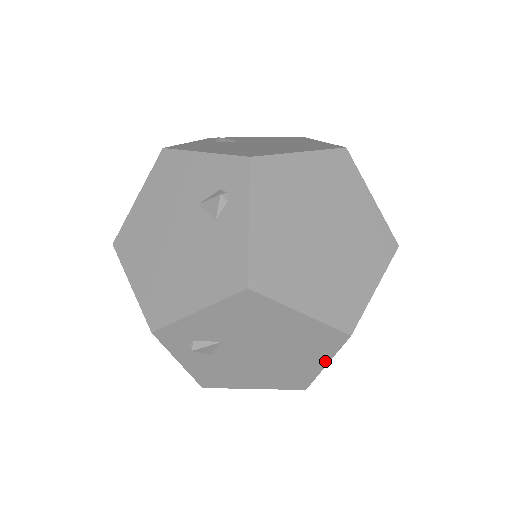
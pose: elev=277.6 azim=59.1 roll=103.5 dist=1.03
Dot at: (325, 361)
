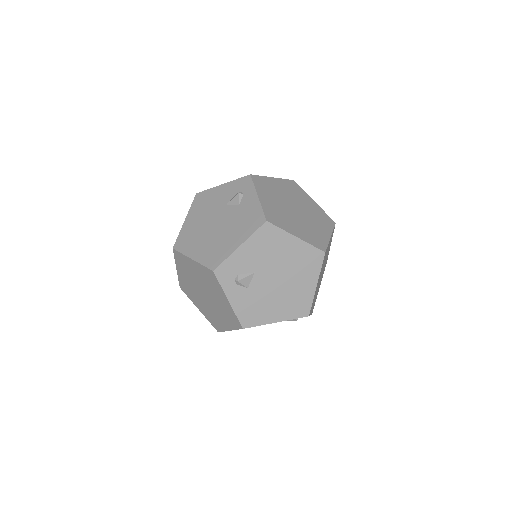
Dot at: (315, 281)
